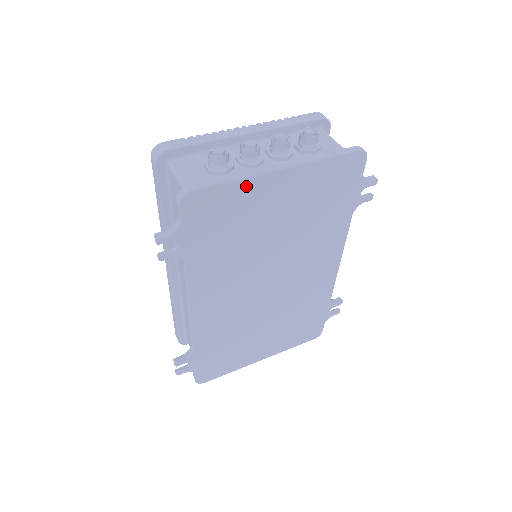
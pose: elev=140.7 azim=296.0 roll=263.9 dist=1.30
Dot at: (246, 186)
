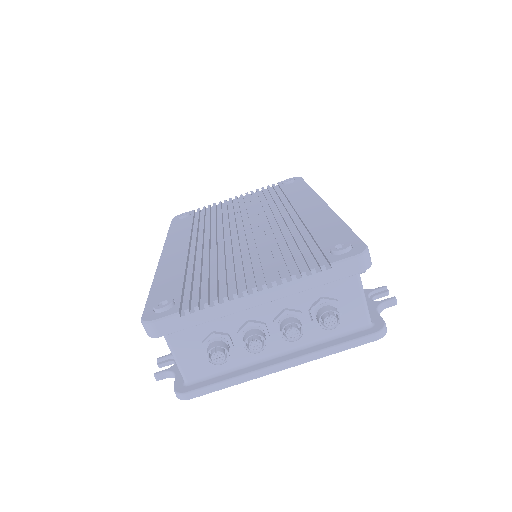
Dot at: occluded
